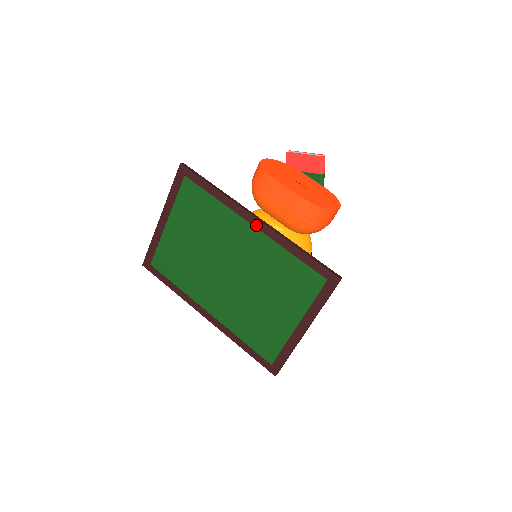
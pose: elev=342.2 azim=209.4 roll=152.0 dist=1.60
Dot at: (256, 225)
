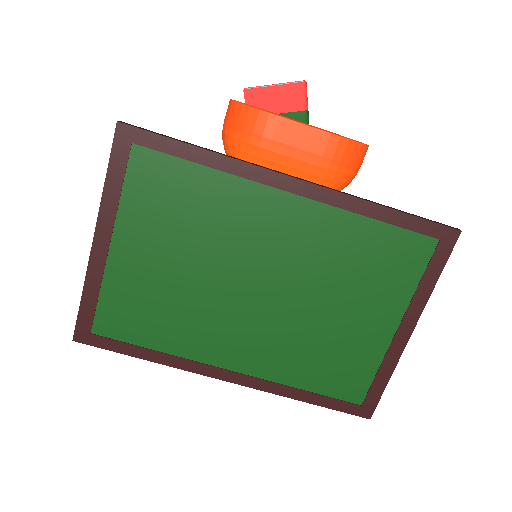
Dot at: (300, 191)
